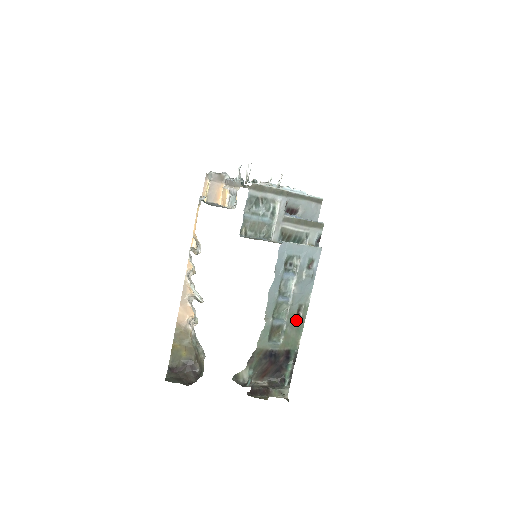
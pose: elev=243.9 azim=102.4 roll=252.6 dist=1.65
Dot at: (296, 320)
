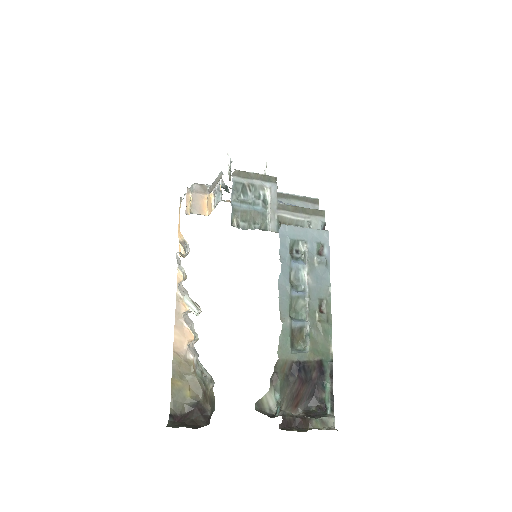
Dot at: (320, 319)
